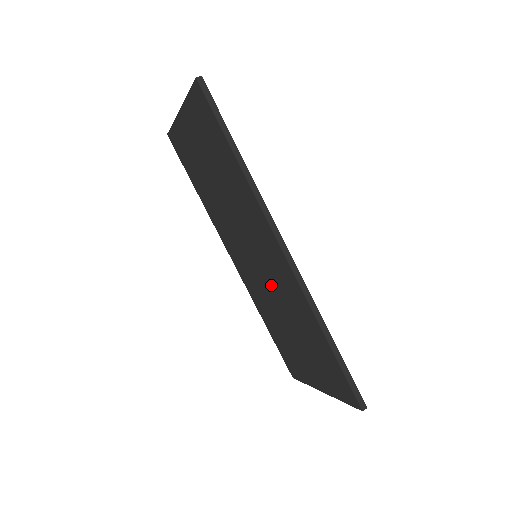
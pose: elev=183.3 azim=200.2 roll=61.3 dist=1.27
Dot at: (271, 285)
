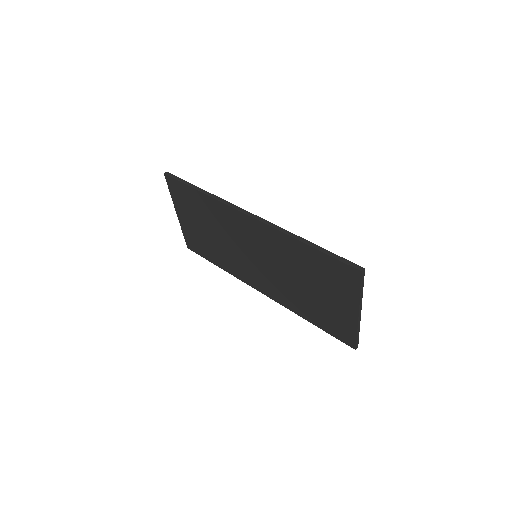
Dot at: (272, 263)
